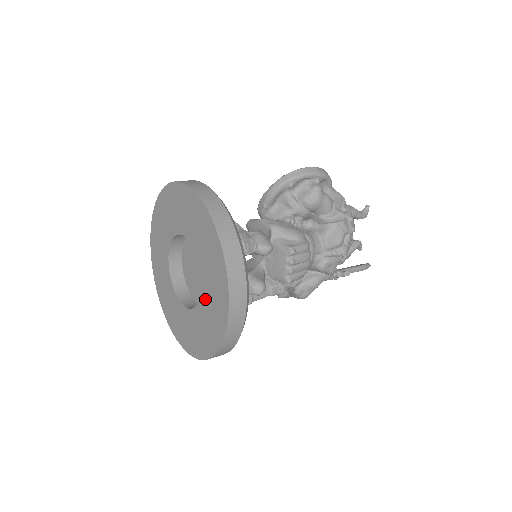
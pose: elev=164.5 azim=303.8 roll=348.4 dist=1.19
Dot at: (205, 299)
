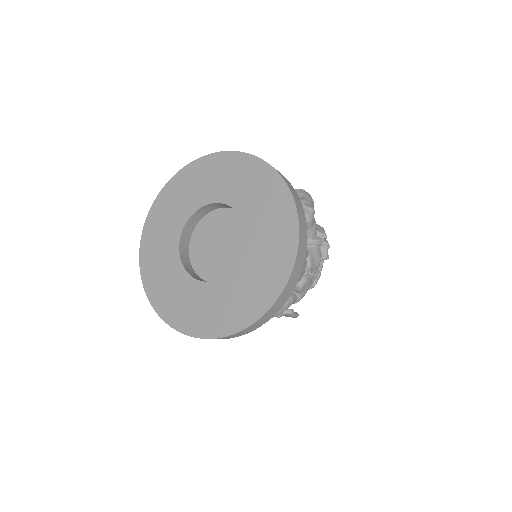
Dot at: (249, 264)
